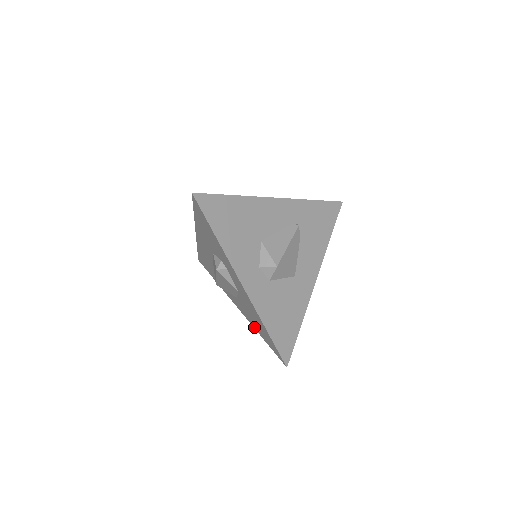
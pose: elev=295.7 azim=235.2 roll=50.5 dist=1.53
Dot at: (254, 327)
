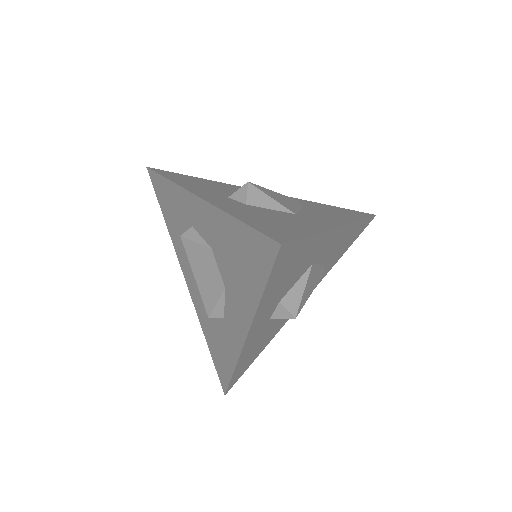
Dot at: (254, 305)
